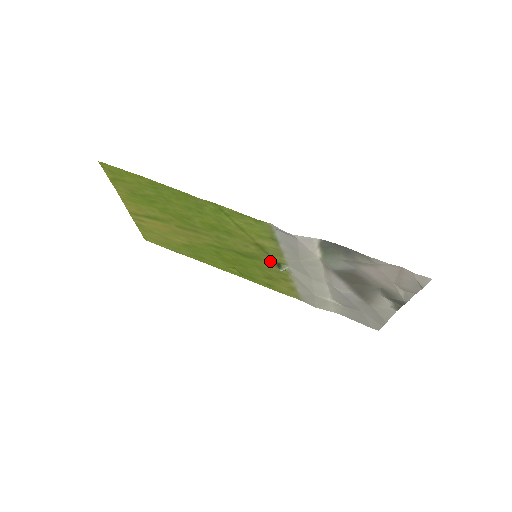
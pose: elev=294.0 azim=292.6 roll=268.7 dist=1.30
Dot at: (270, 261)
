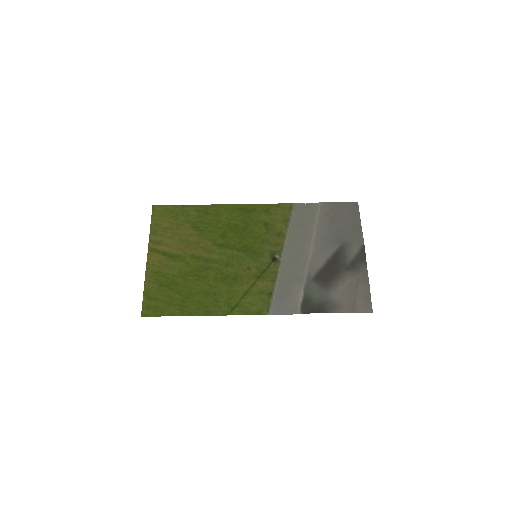
Dot at: (267, 258)
